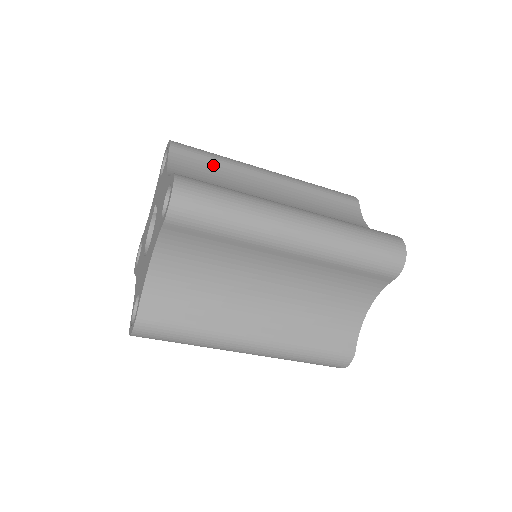
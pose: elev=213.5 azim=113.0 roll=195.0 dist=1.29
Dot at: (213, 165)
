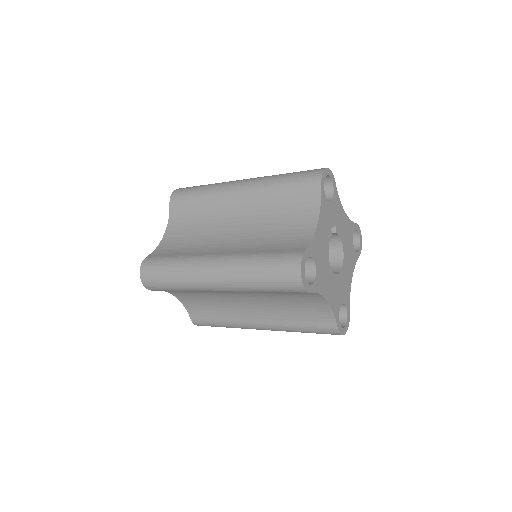
Dot at: (196, 205)
